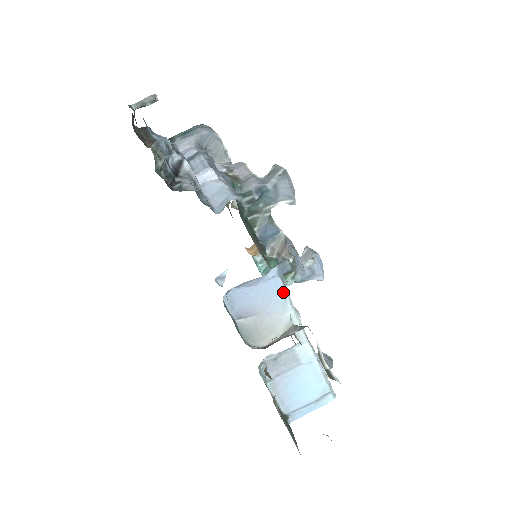
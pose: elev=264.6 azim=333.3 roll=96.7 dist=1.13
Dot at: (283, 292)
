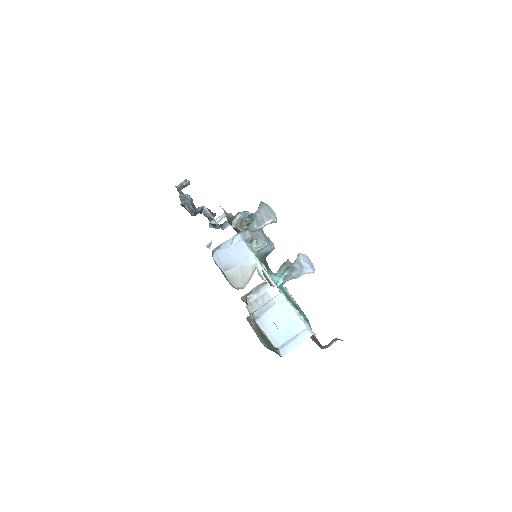
Dot at: (248, 250)
